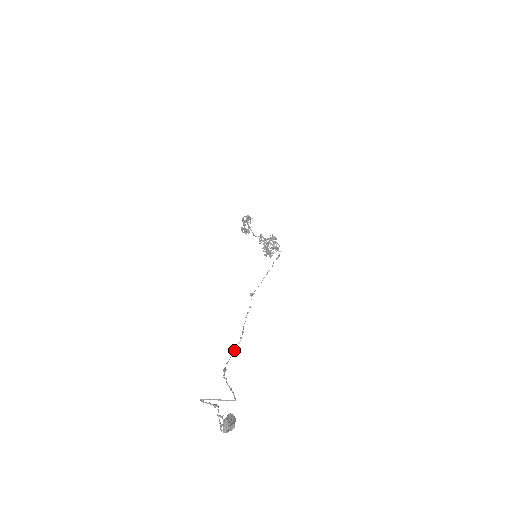
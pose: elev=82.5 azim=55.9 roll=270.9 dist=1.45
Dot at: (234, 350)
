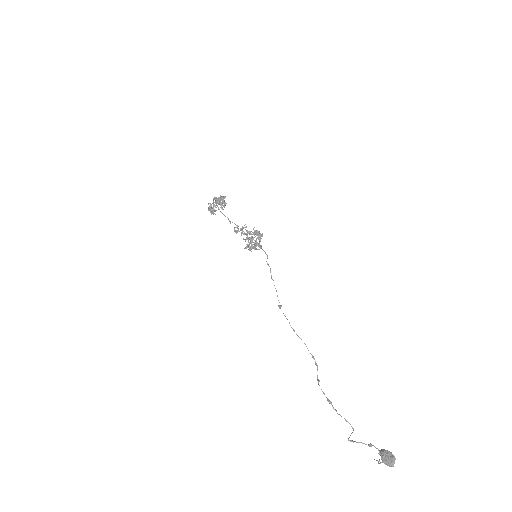
Dot at: occluded
